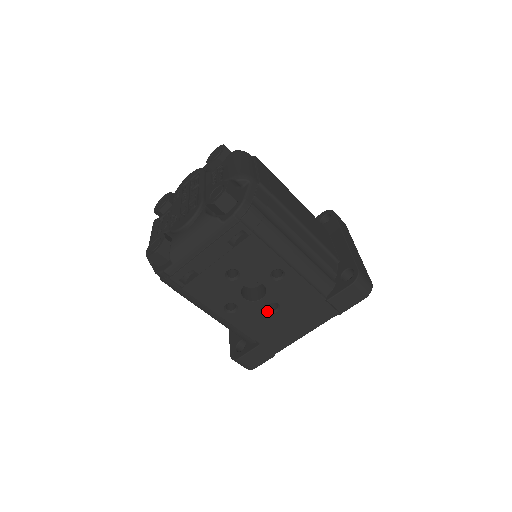
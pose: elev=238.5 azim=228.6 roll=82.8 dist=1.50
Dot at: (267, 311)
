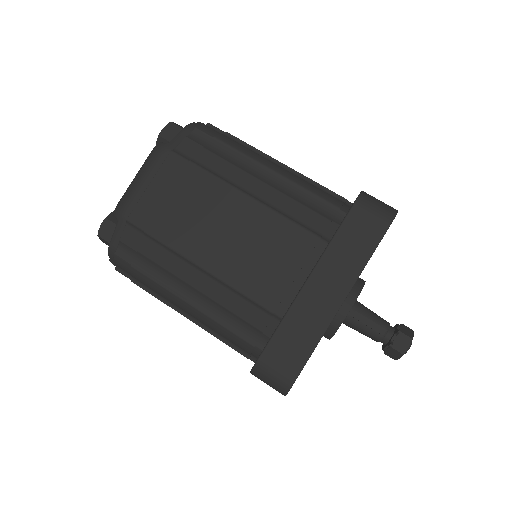
Dot at: occluded
